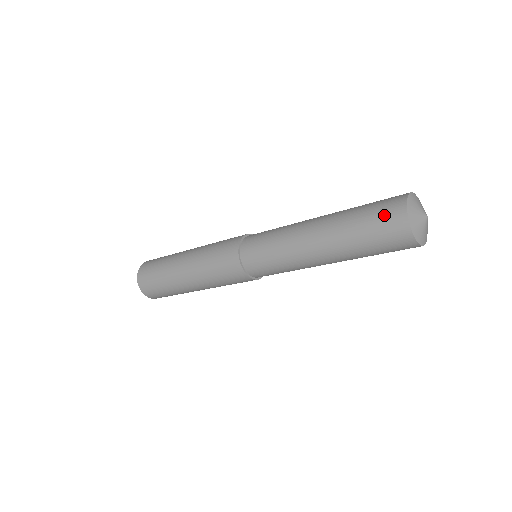
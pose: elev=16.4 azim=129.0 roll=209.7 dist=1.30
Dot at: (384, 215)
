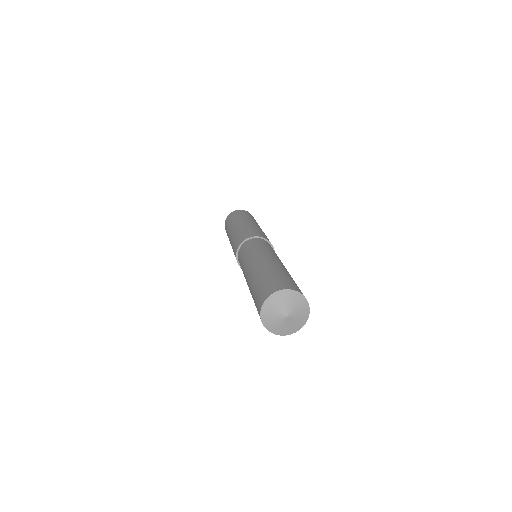
Dot at: occluded
